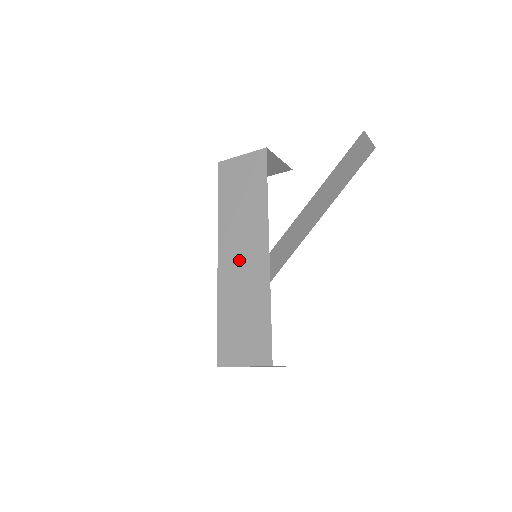
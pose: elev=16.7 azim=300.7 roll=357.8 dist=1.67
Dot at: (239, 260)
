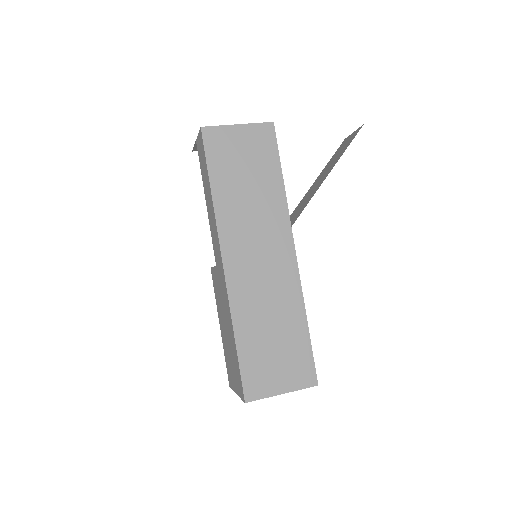
Dot at: (256, 265)
